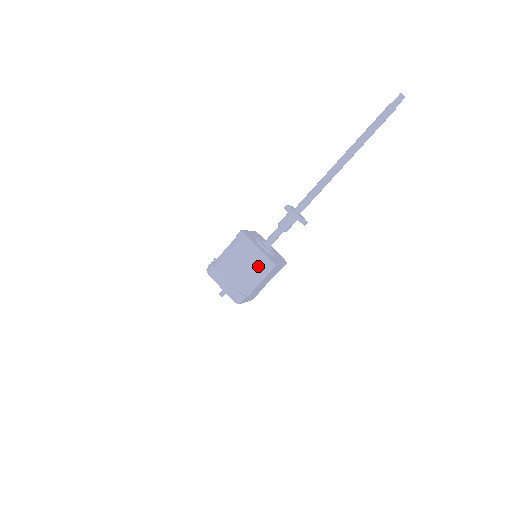
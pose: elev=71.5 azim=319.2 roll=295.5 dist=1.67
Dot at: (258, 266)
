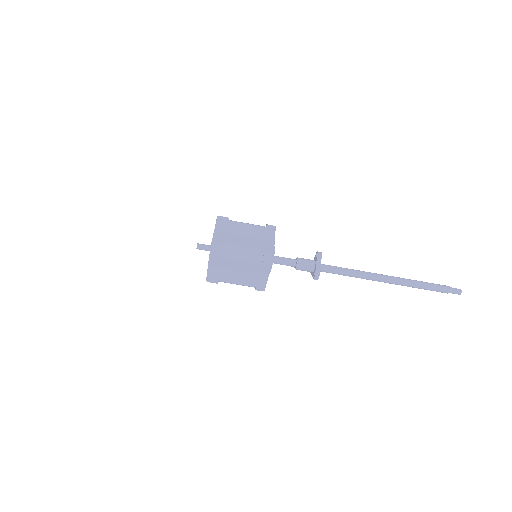
Dot at: (260, 248)
